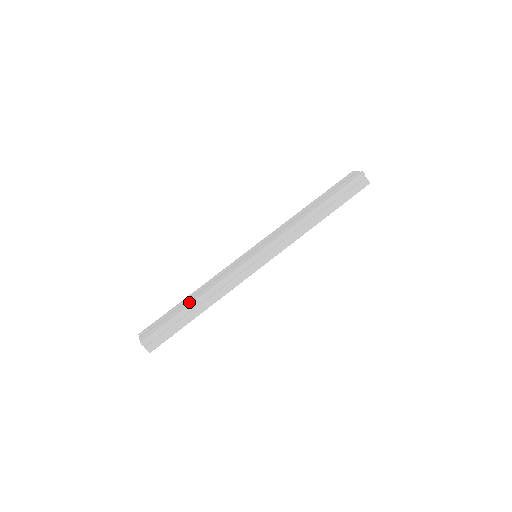
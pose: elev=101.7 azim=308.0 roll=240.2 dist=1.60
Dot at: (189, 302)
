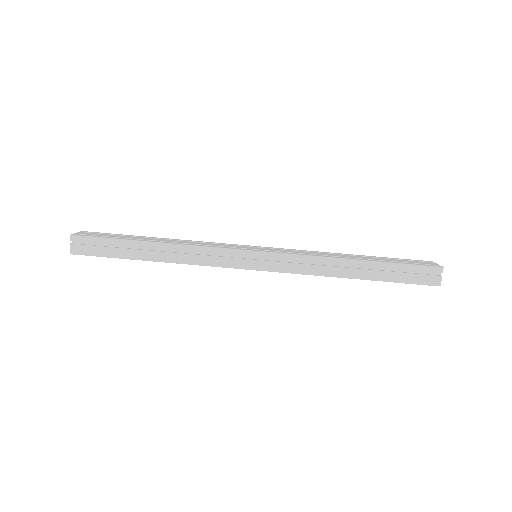
Dot at: (151, 240)
